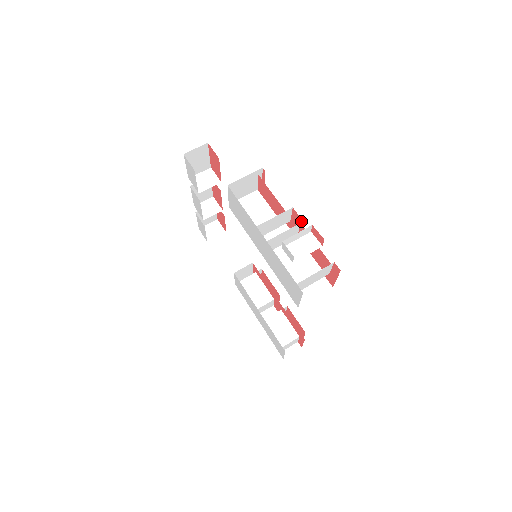
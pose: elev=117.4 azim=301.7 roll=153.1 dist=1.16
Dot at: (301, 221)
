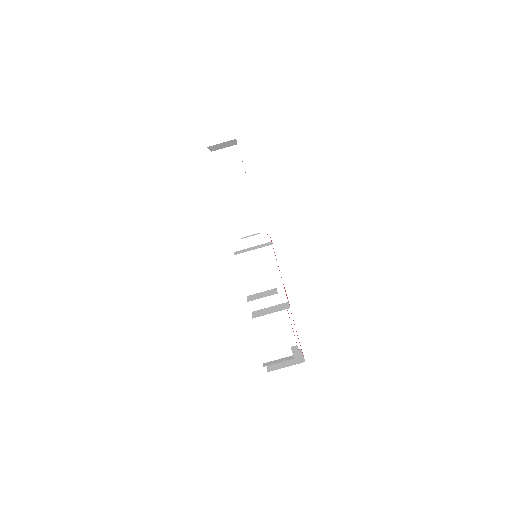
Dot at: (289, 304)
